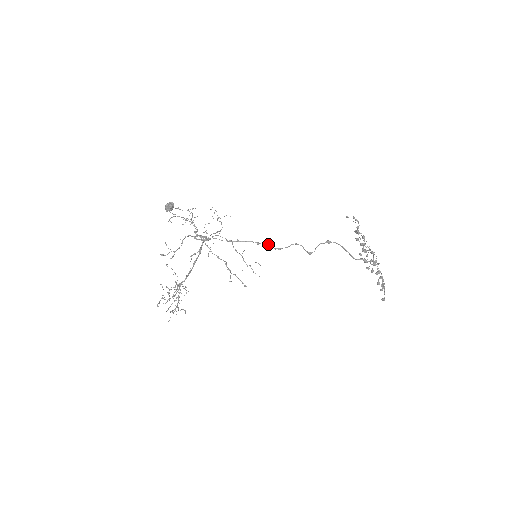
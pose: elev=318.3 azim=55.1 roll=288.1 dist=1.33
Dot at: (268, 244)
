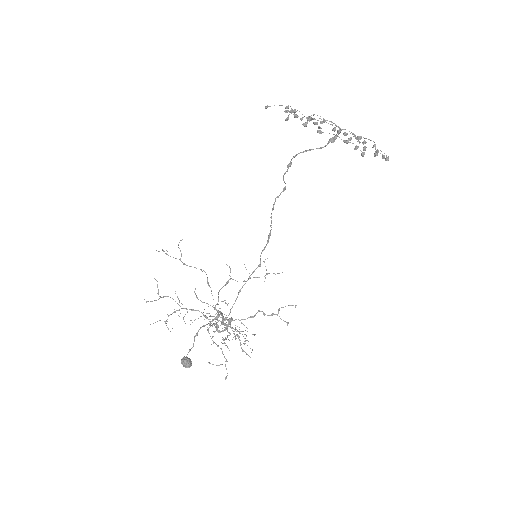
Dot at: occluded
